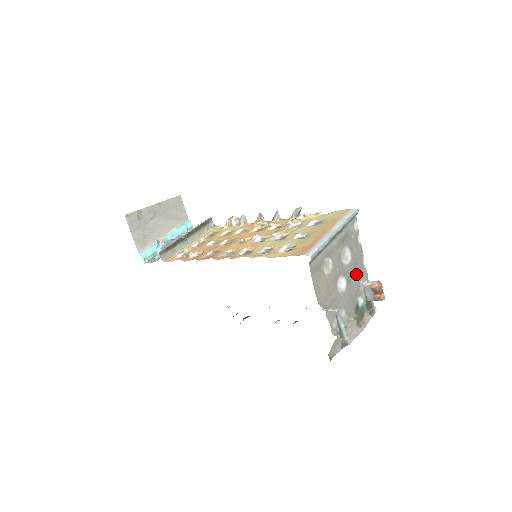
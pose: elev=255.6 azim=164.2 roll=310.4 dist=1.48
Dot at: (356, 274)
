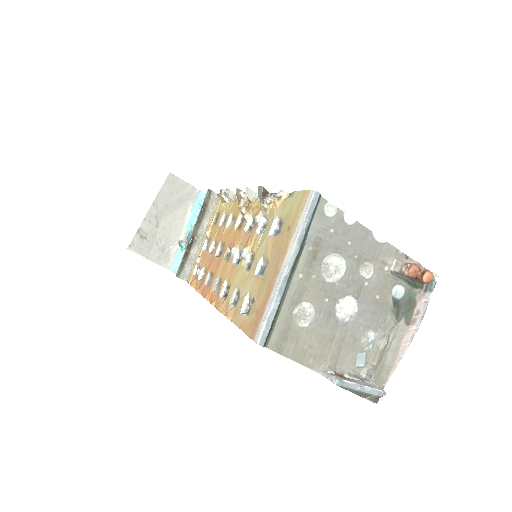
Dot at: (369, 269)
